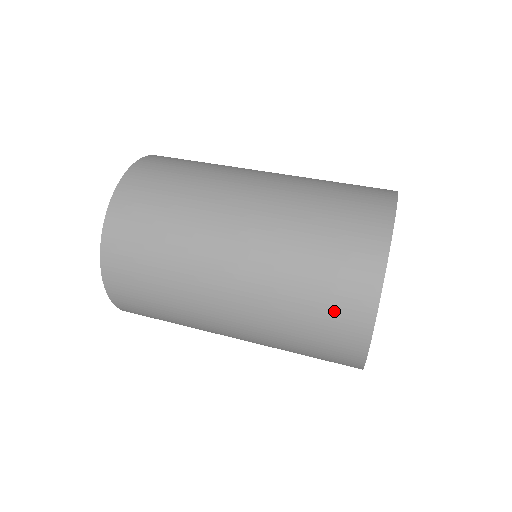
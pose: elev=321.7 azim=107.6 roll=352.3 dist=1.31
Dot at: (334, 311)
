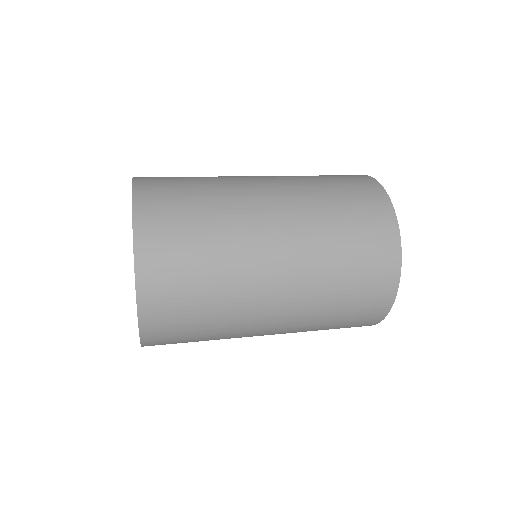
Dot at: (365, 300)
